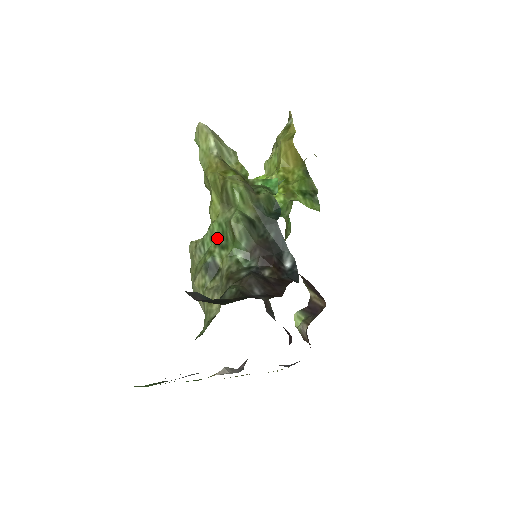
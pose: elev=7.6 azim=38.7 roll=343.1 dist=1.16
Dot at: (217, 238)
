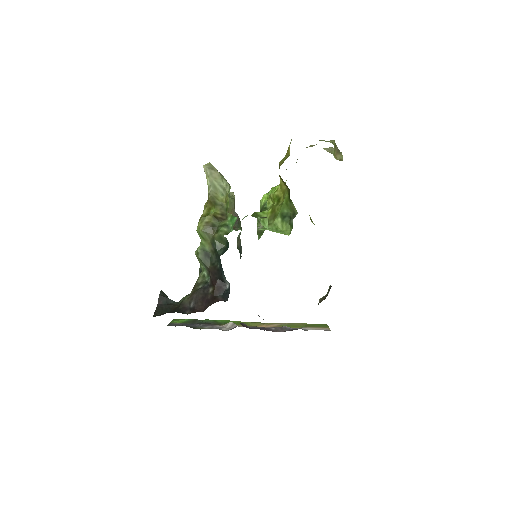
Dot at: occluded
